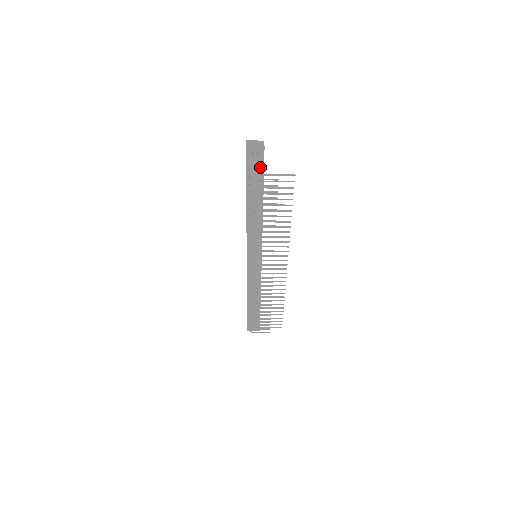
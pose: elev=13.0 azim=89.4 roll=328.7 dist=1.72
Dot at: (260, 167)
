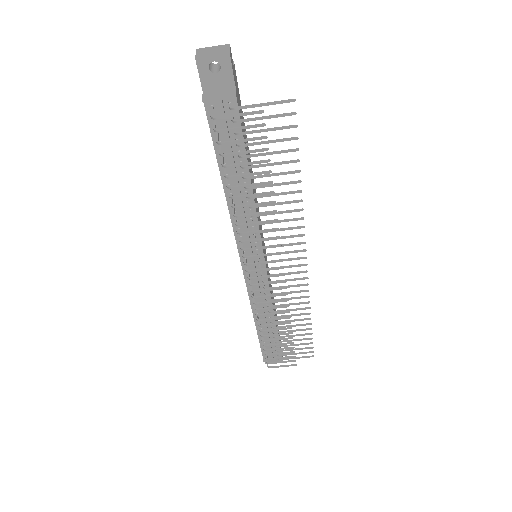
Dot at: (228, 94)
